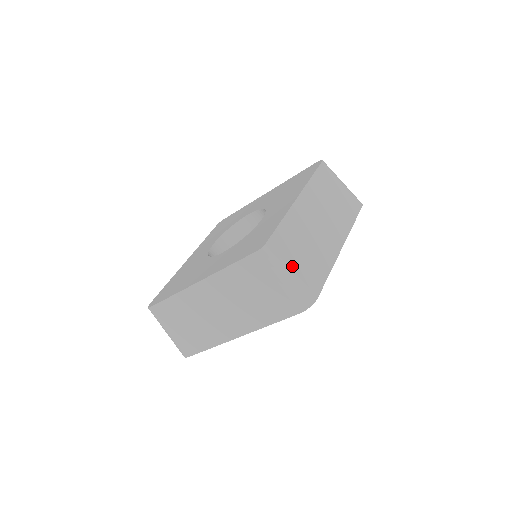
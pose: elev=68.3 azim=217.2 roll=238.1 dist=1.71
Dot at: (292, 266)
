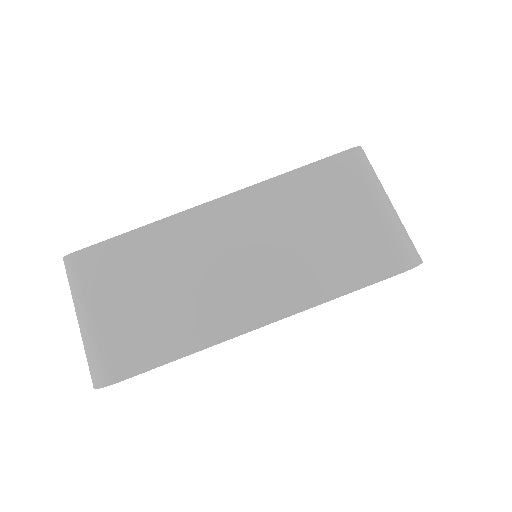
Dot at: occluded
